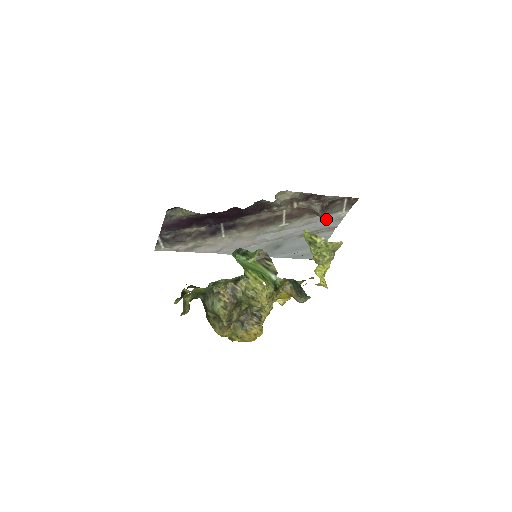
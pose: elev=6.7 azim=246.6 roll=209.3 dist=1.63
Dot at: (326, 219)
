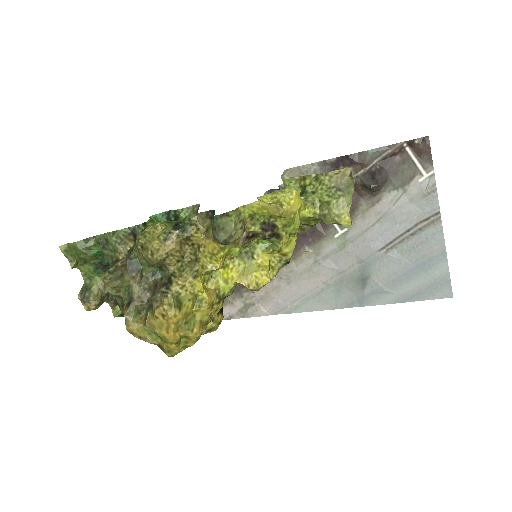
Dot at: (406, 201)
